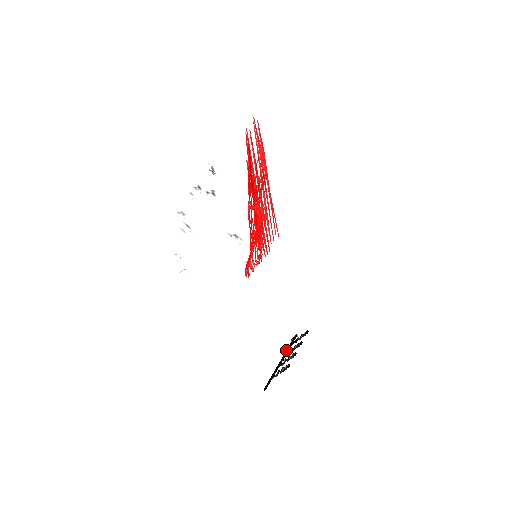
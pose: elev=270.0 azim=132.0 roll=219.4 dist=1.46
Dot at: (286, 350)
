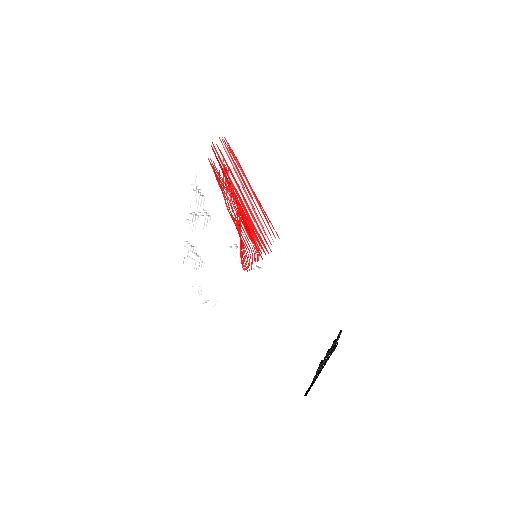
Dot at: occluded
